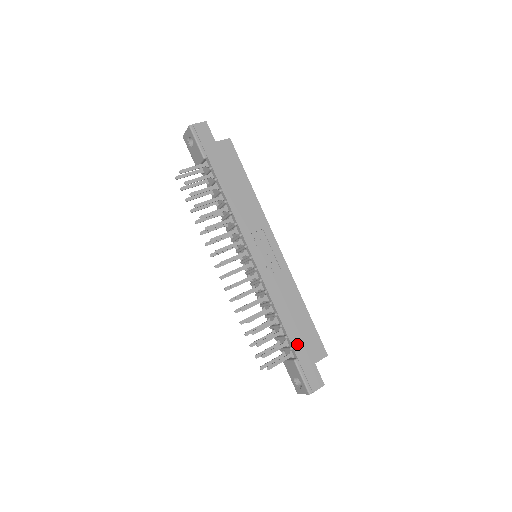
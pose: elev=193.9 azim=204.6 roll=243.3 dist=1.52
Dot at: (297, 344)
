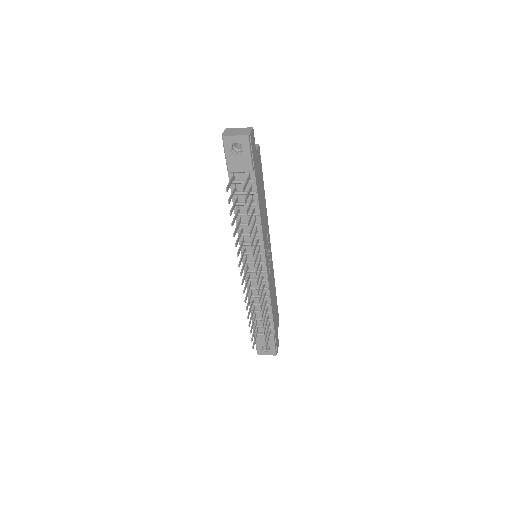
Dot at: (275, 322)
